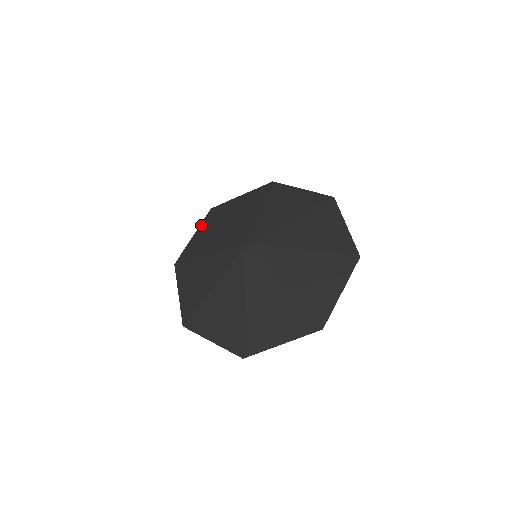
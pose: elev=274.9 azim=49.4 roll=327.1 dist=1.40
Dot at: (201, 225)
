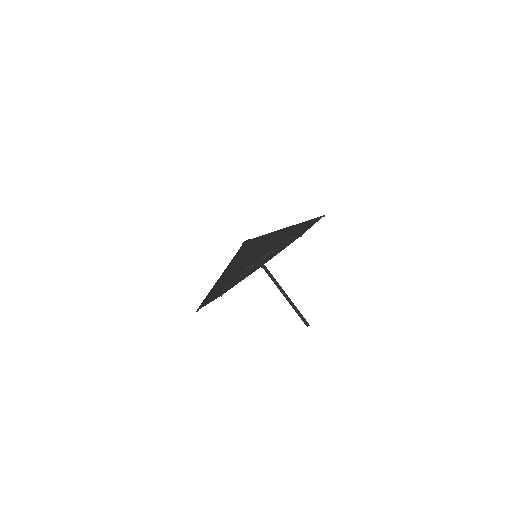
Dot at: (249, 274)
